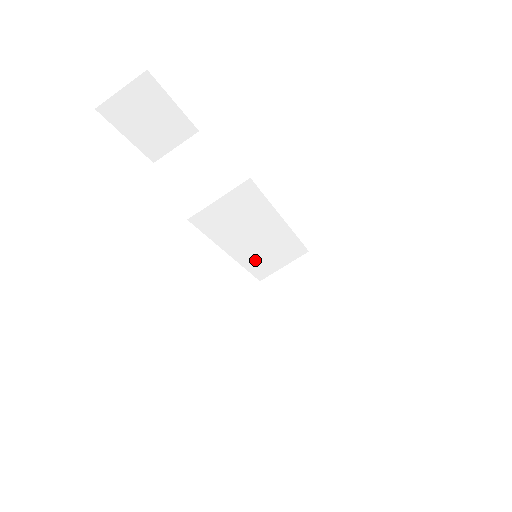
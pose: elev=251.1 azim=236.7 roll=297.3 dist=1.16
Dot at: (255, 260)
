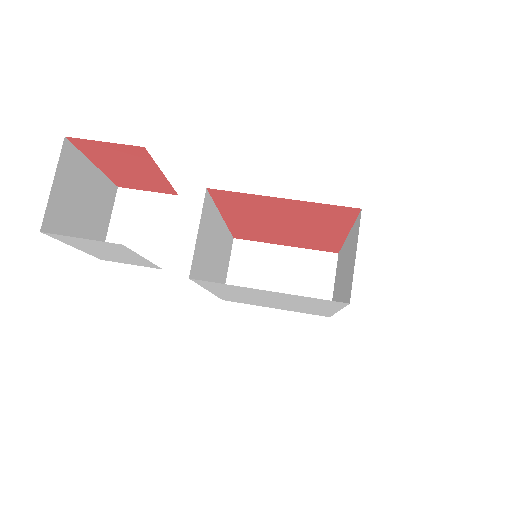
Dot at: (218, 280)
